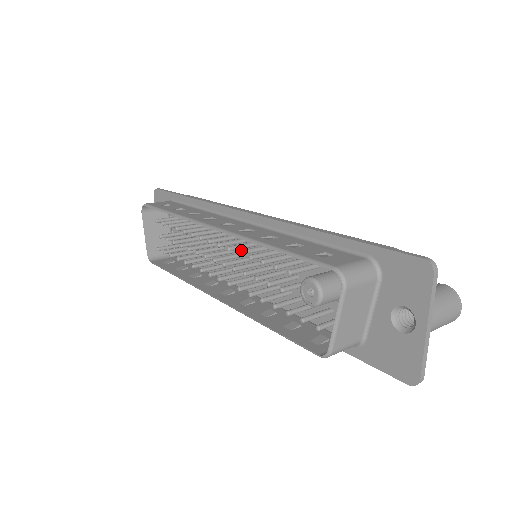
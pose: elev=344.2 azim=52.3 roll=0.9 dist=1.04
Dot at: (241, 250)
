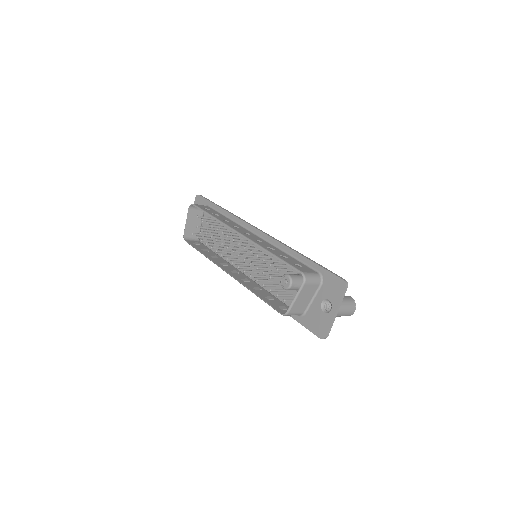
Dot at: occluded
